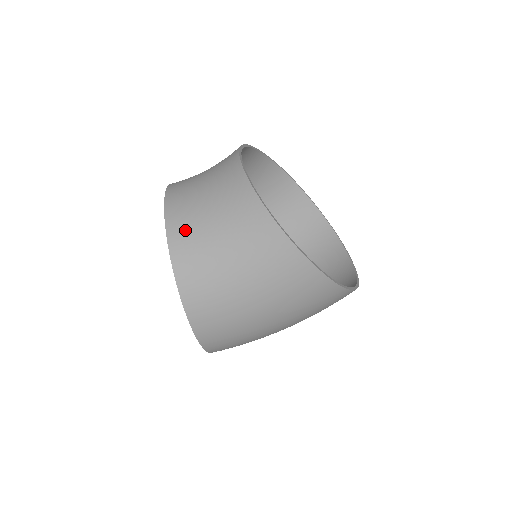
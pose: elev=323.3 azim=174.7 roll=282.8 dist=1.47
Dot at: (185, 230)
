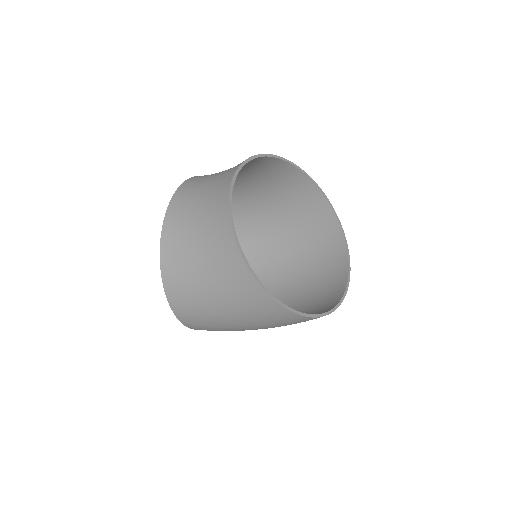
Dot at: (175, 234)
